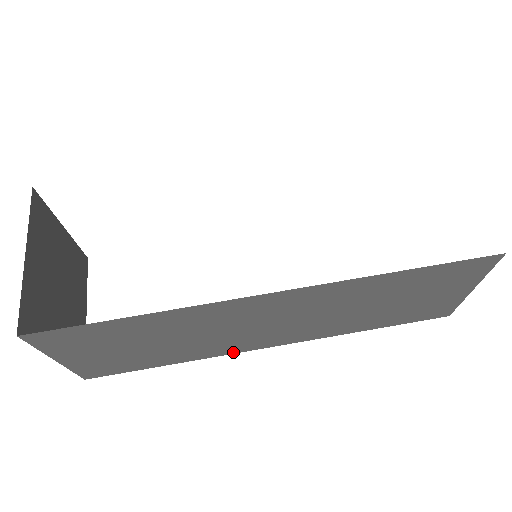
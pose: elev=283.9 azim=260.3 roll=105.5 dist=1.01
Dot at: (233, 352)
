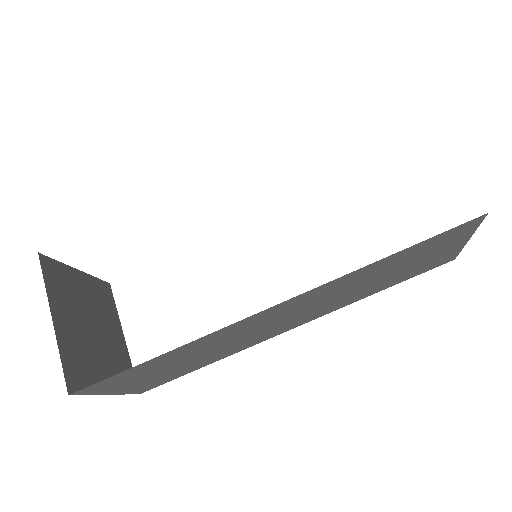
Dot at: (260, 342)
